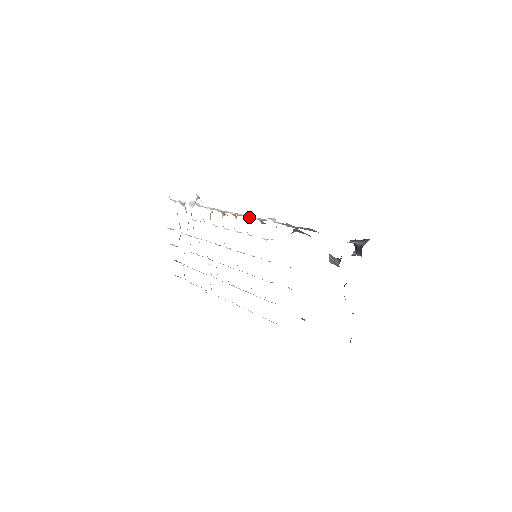
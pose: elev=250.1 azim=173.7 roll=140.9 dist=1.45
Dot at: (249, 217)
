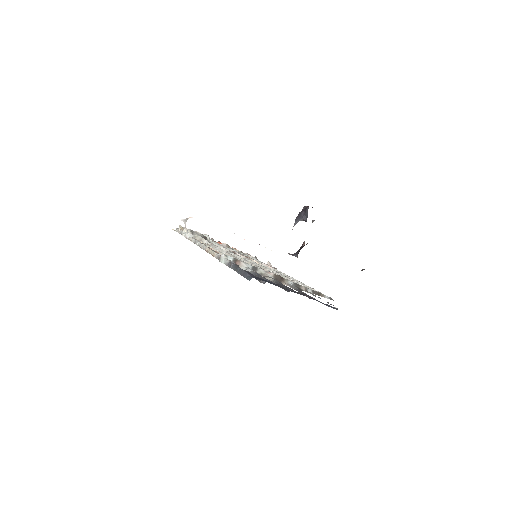
Dot at: (212, 255)
